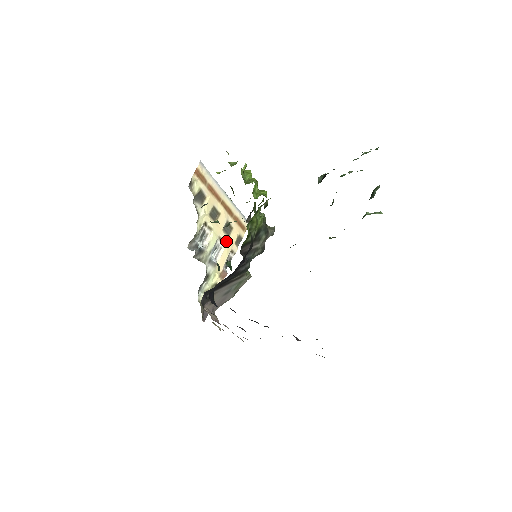
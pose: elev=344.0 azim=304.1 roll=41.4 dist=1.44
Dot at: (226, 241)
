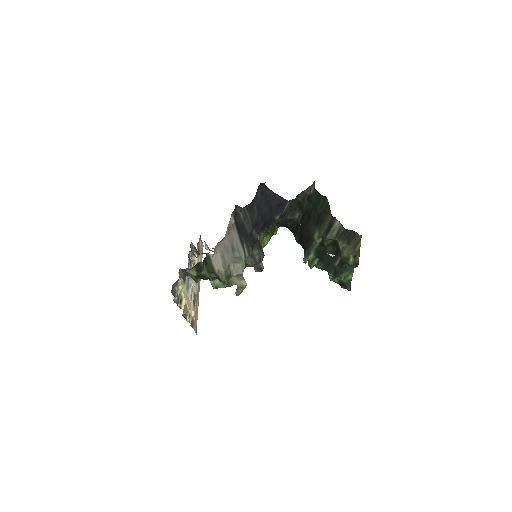
Dot at: (192, 301)
